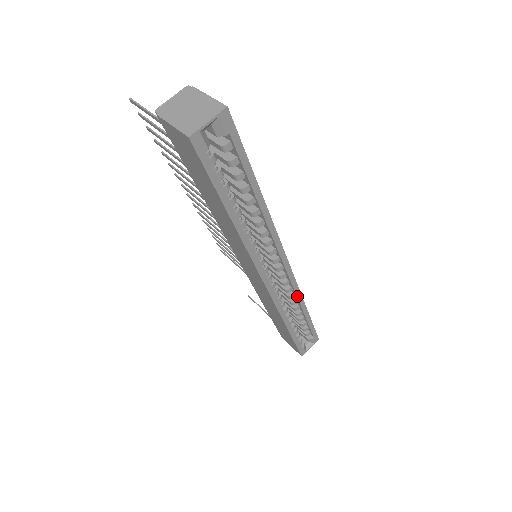
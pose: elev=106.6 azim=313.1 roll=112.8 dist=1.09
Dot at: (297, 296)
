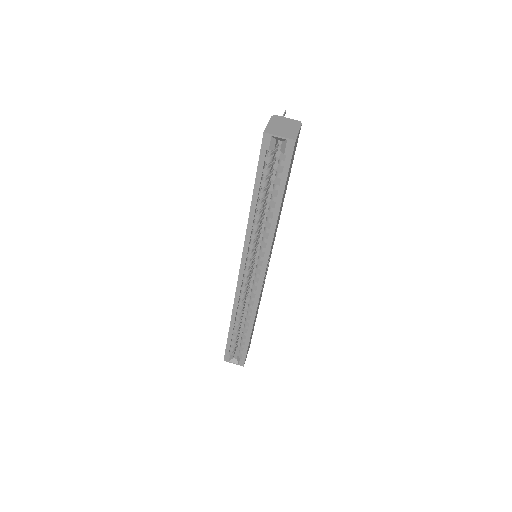
Dot at: (253, 309)
